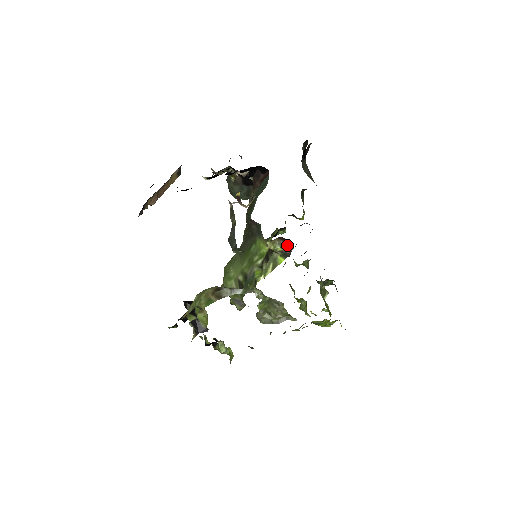
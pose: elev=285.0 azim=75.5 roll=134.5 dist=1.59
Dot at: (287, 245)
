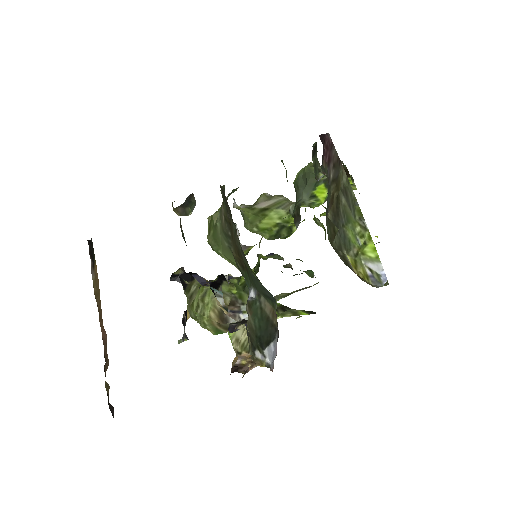
Dot at: occluded
